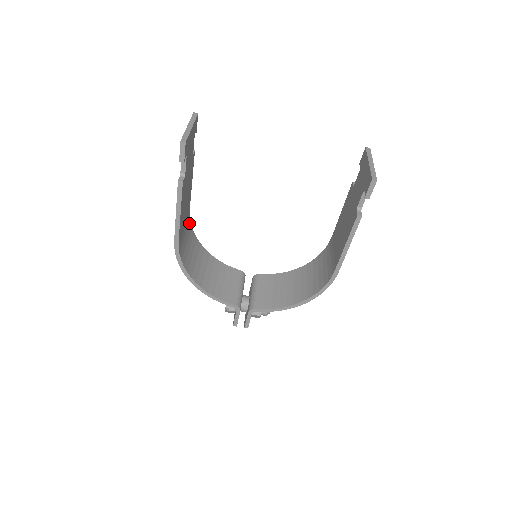
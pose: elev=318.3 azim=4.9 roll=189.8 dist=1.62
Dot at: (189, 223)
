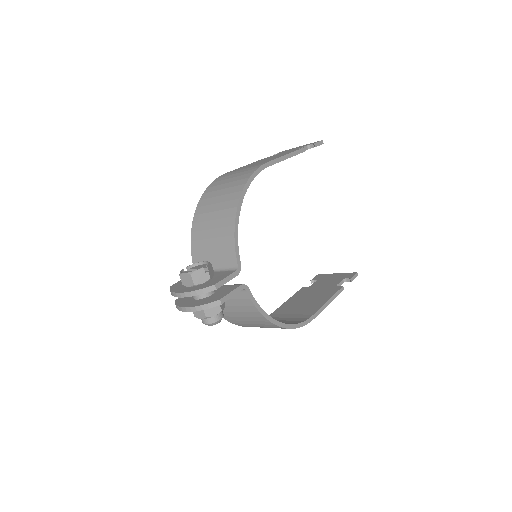
Dot at: occluded
